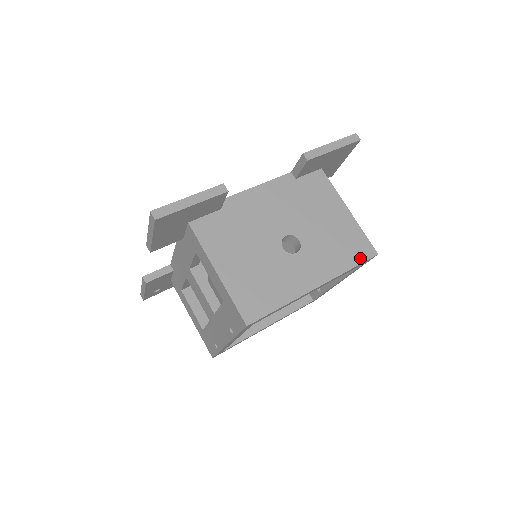
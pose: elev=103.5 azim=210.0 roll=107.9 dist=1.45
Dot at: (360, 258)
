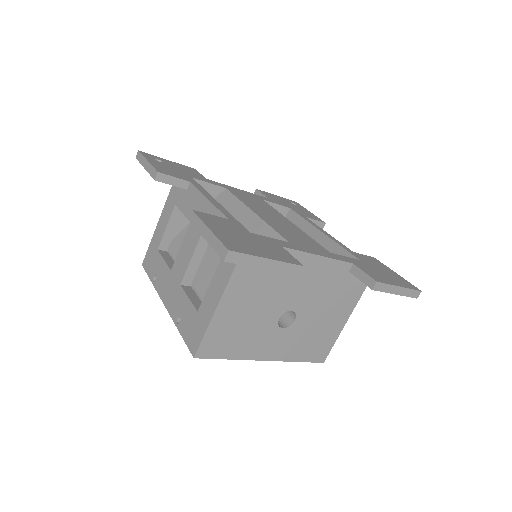
Dot at: (312, 358)
